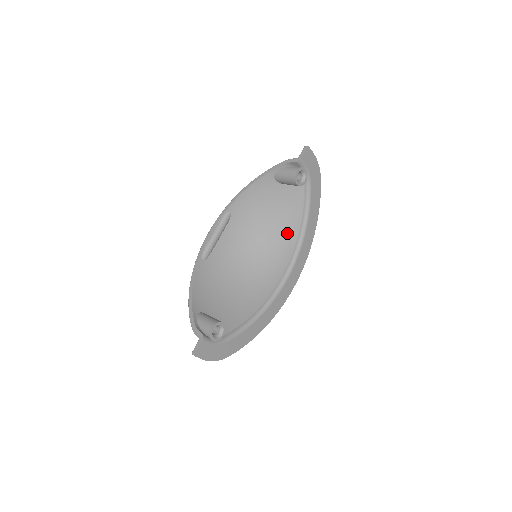
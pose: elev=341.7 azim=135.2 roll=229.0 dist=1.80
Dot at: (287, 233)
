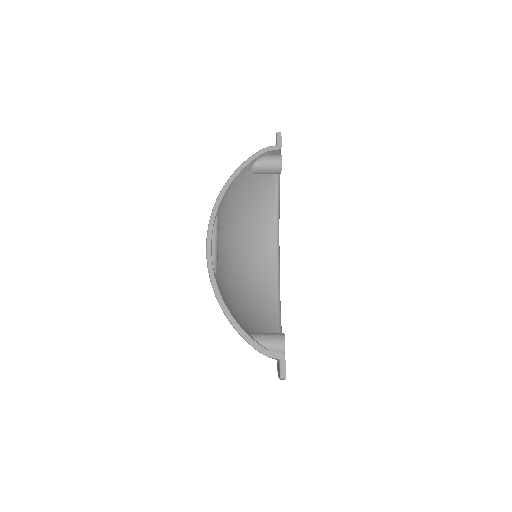
Dot at: (264, 225)
